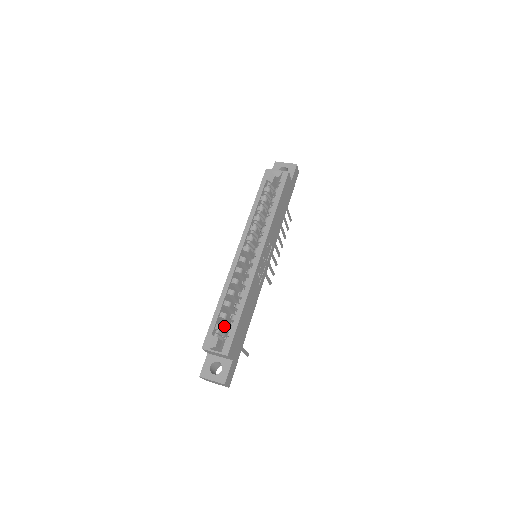
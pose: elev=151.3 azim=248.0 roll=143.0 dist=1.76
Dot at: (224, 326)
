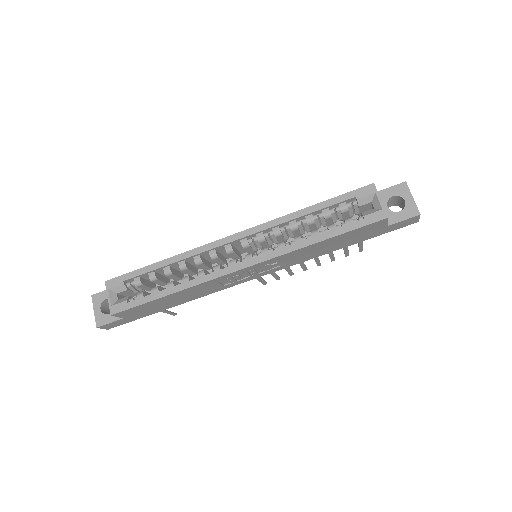
Dot at: occluded
